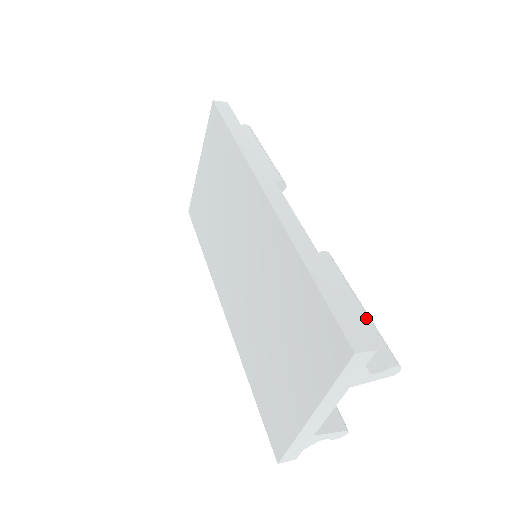
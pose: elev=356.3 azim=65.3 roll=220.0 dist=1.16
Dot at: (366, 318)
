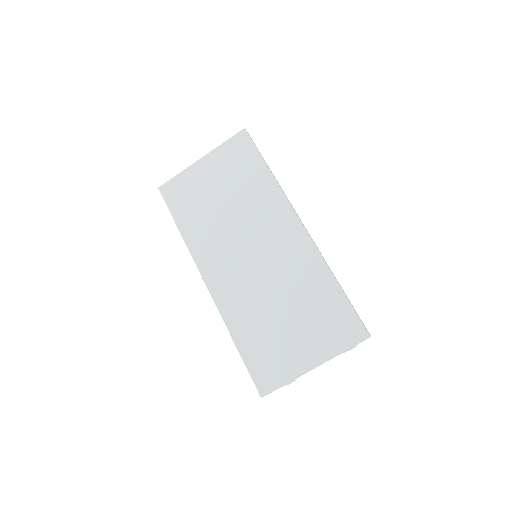
Dot at: occluded
